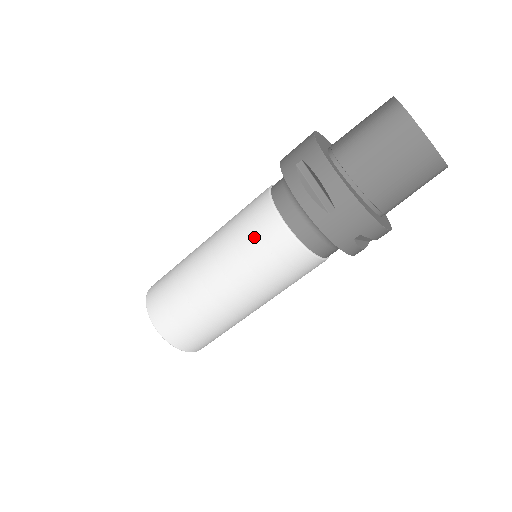
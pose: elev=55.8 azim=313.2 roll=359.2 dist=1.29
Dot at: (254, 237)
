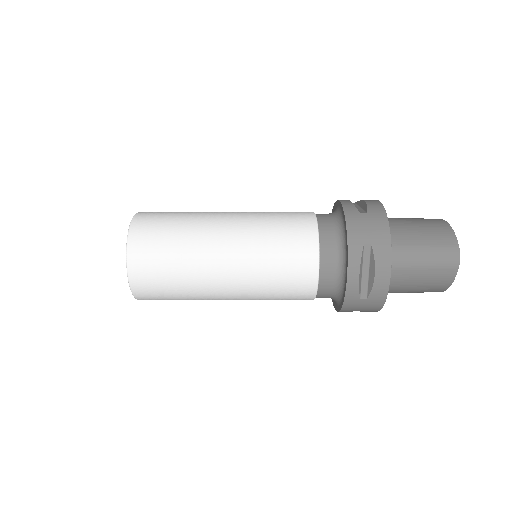
Dot at: (285, 269)
